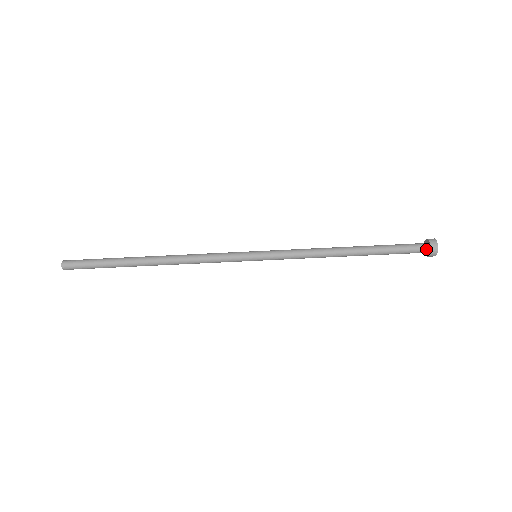
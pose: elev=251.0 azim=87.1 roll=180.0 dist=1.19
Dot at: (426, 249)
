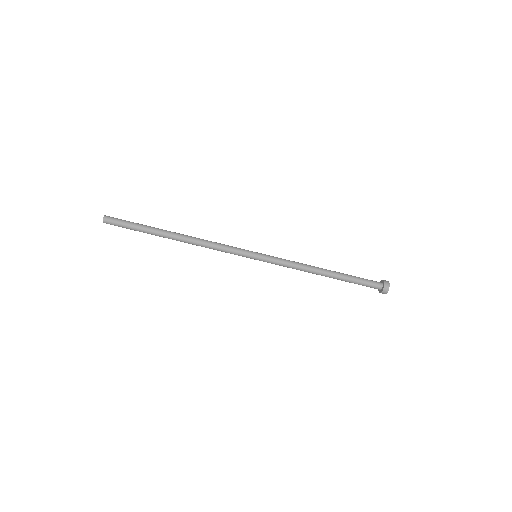
Dot at: (380, 288)
